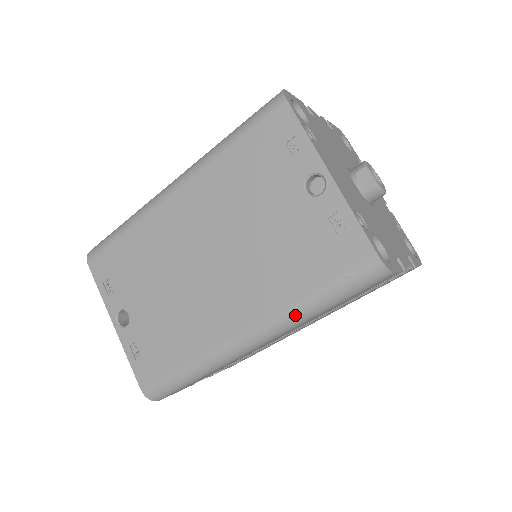
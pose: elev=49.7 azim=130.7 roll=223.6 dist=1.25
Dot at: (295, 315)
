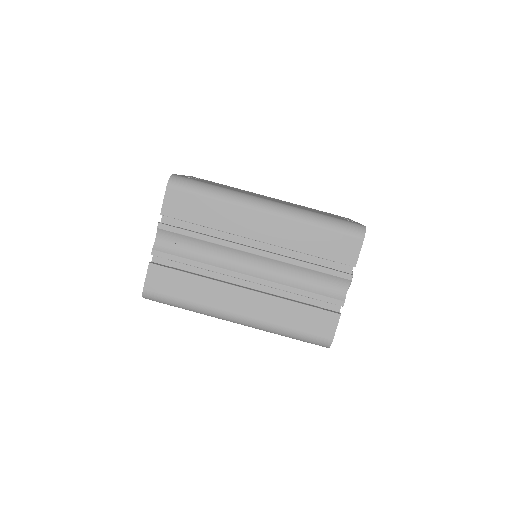
Dot at: (305, 212)
